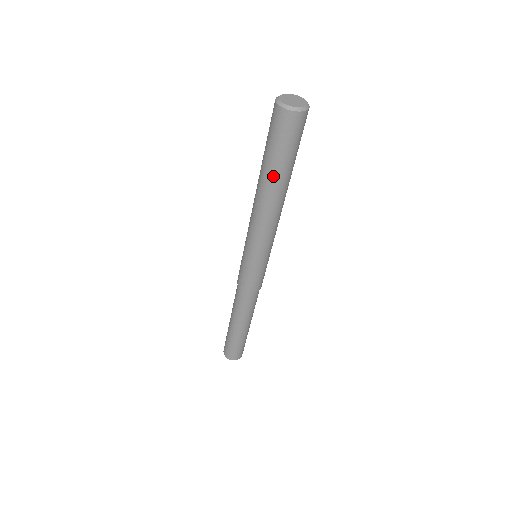
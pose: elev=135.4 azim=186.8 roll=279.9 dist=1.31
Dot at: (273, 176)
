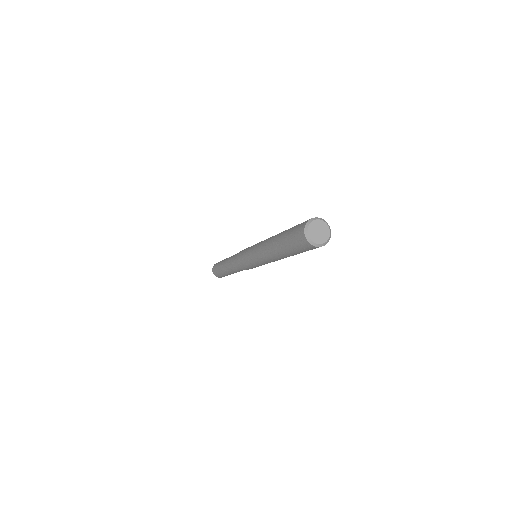
Dot at: (284, 252)
